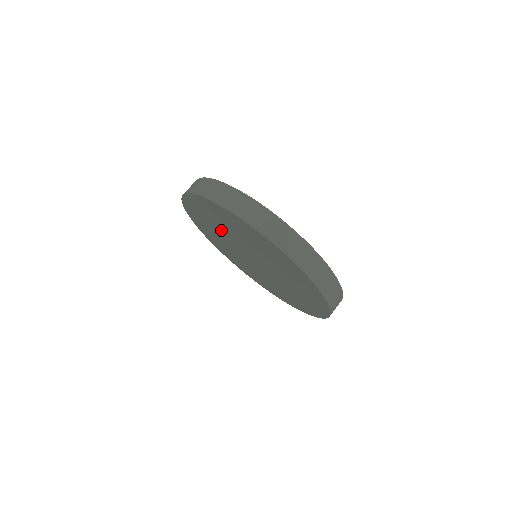
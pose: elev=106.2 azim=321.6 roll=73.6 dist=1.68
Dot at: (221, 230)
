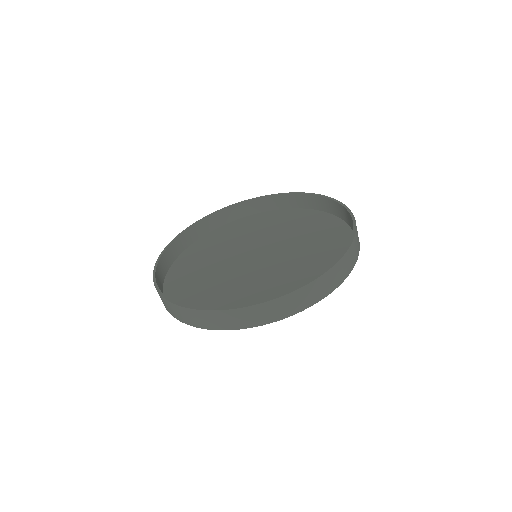
Dot at: occluded
